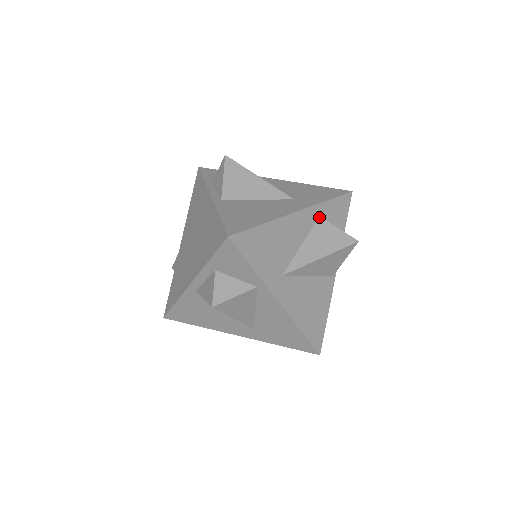
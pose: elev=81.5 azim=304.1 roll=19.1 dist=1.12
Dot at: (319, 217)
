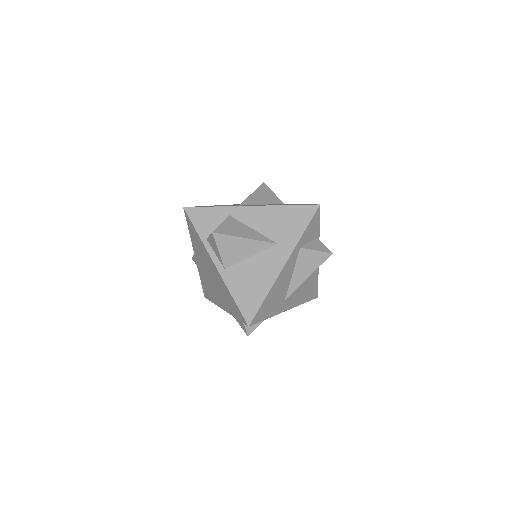
Dot at: (300, 249)
